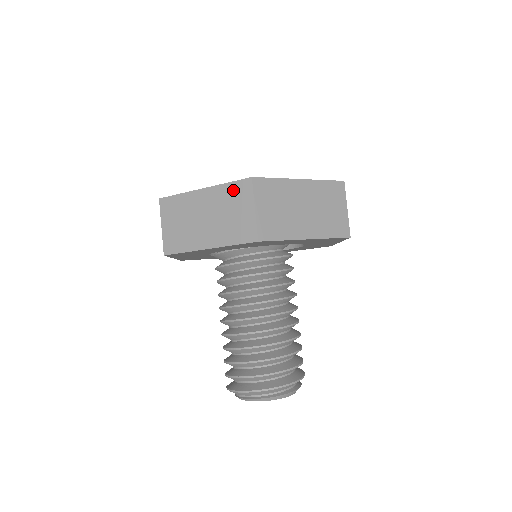
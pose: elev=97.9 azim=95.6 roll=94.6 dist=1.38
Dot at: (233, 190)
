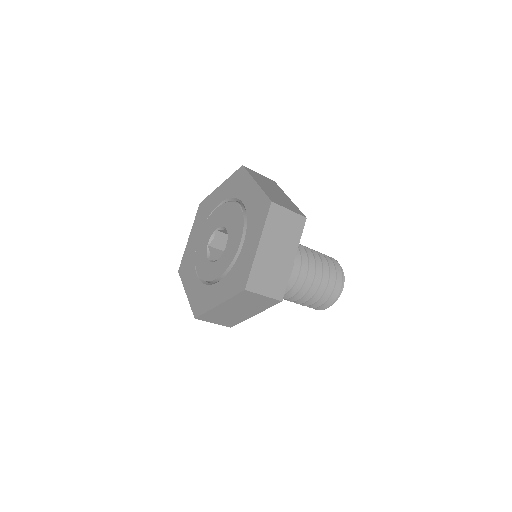
Dot at: (240, 298)
